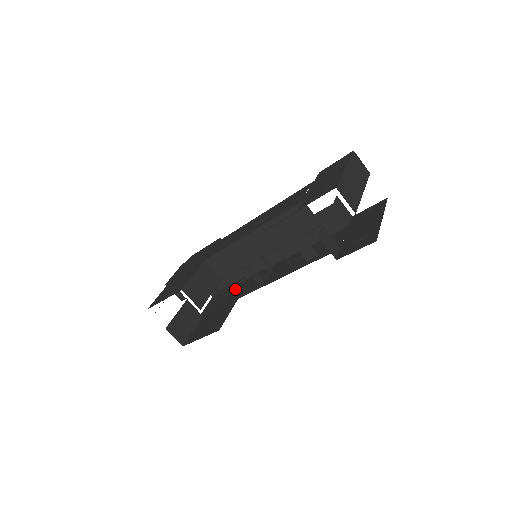
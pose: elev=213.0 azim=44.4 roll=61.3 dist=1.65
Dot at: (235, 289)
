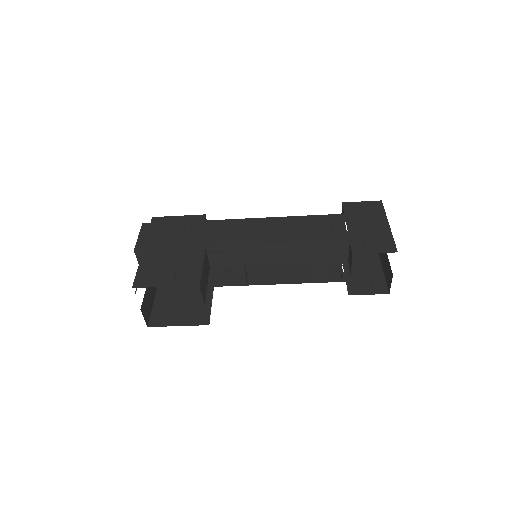
Dot at: occluded
